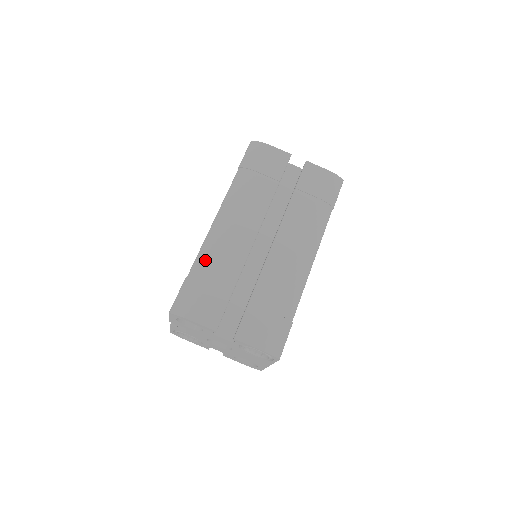
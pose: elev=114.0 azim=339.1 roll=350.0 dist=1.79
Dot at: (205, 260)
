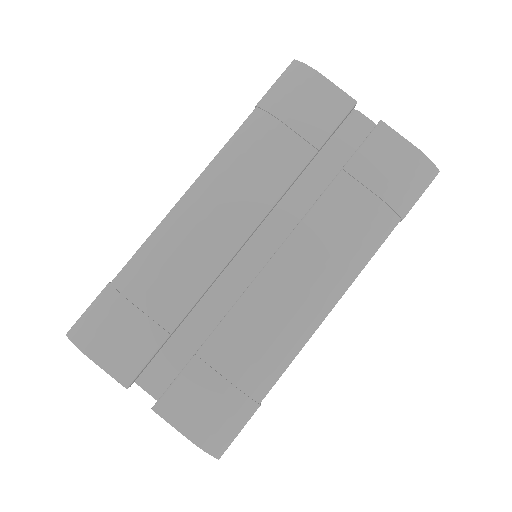
Dot at: (146, 262)
